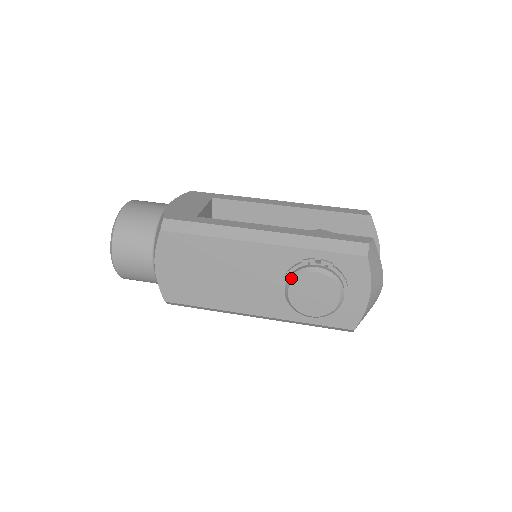
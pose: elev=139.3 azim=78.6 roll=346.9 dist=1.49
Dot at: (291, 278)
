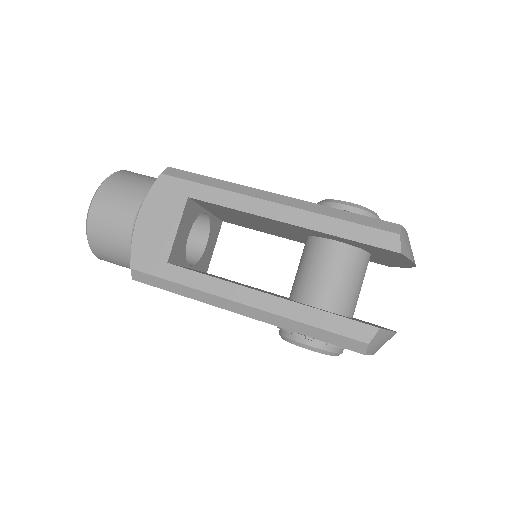
Dot at: (282, 337)
